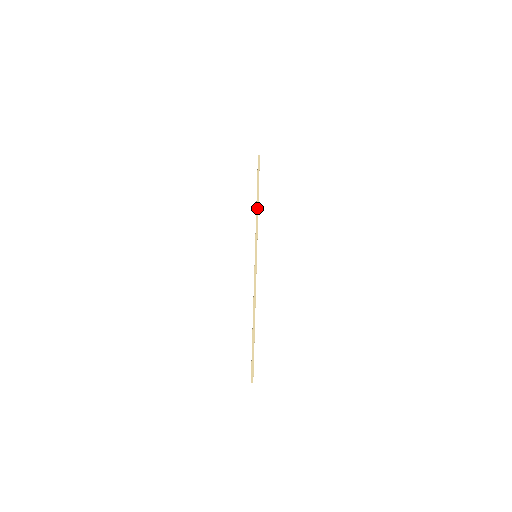
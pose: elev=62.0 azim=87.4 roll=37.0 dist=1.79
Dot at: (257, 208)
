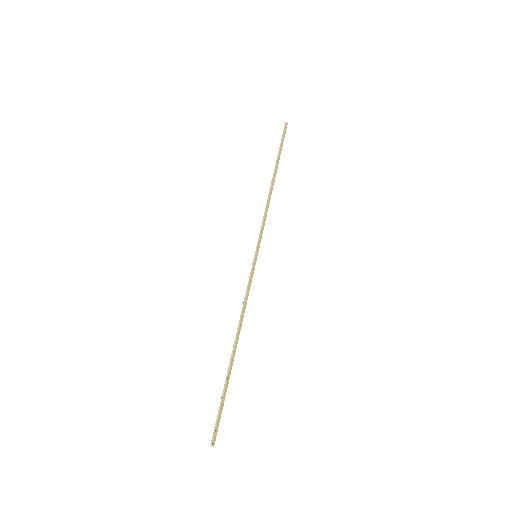
Dot at: occluded
